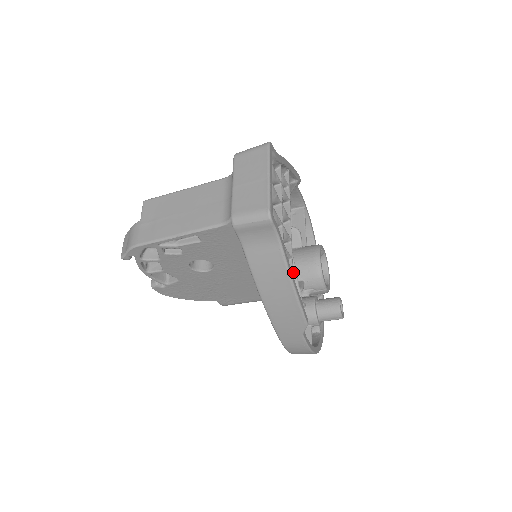
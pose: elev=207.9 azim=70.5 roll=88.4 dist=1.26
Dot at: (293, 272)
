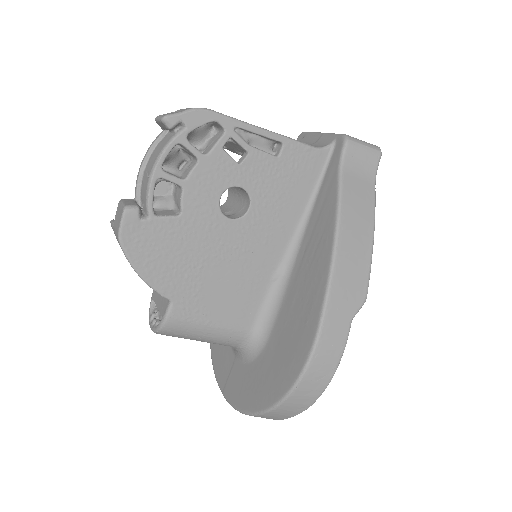
Dot at: occluded
